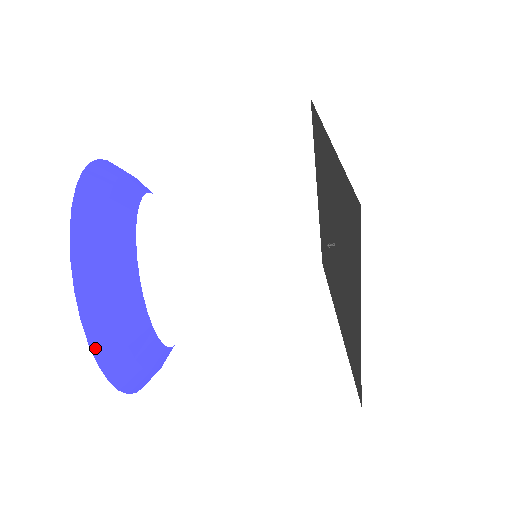
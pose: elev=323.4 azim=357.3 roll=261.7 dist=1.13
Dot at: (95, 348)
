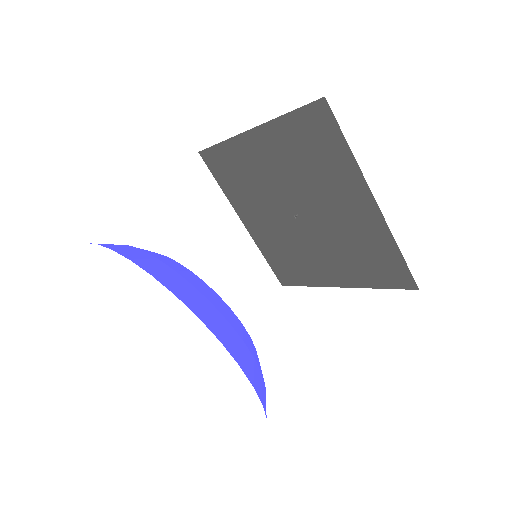
Dot at: (225, 345)
